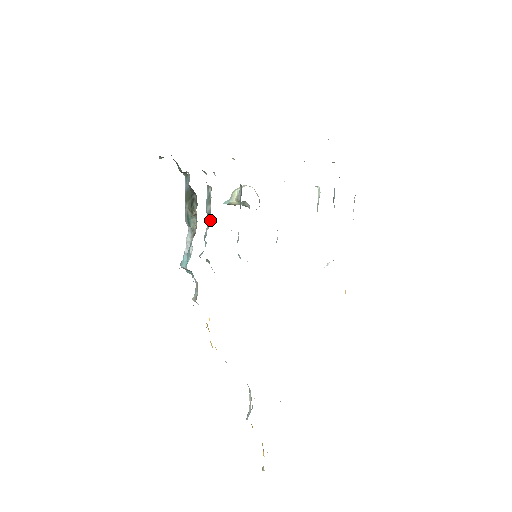
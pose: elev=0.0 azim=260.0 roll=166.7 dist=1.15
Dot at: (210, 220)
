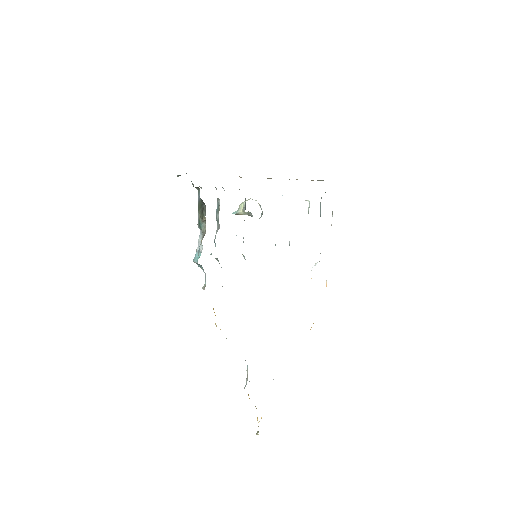
Dot at: (219, 226)
